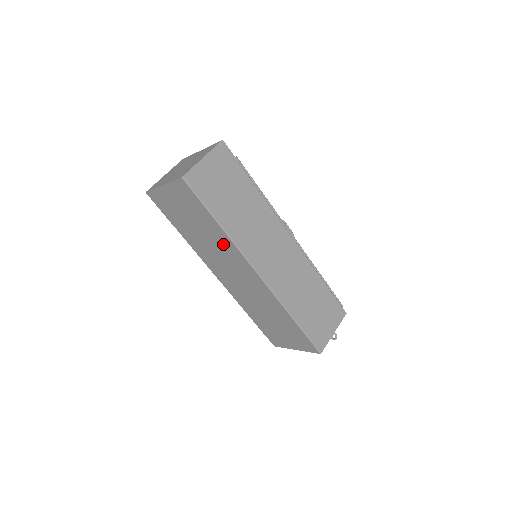
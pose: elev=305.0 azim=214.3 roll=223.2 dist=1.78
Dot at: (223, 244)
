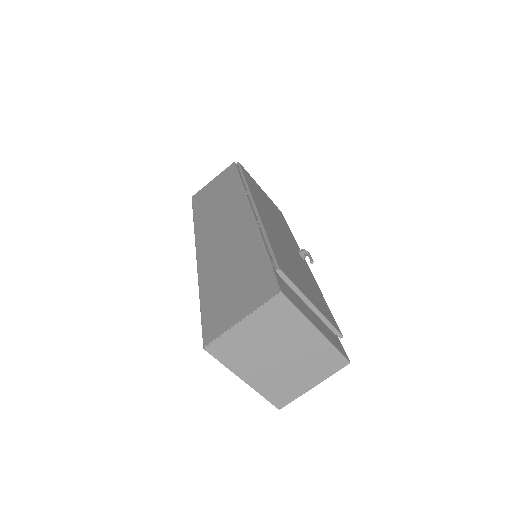
Dot at: occluded
